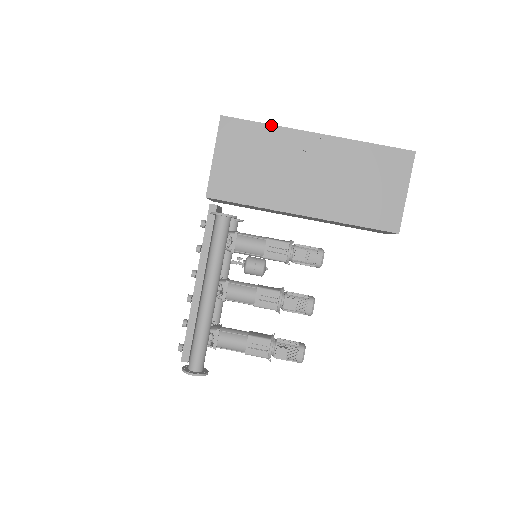
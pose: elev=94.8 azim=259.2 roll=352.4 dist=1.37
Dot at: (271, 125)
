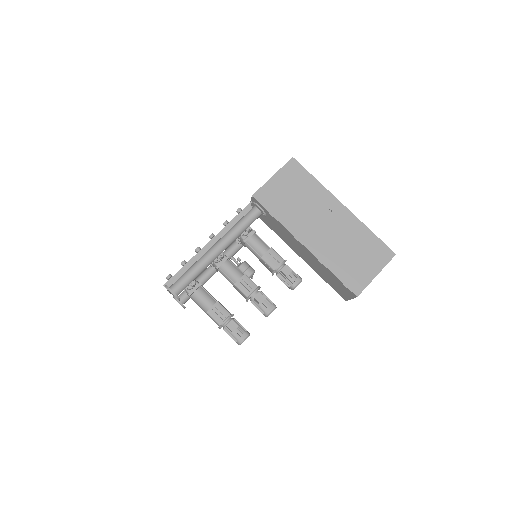
Dot at: (319, 182)
